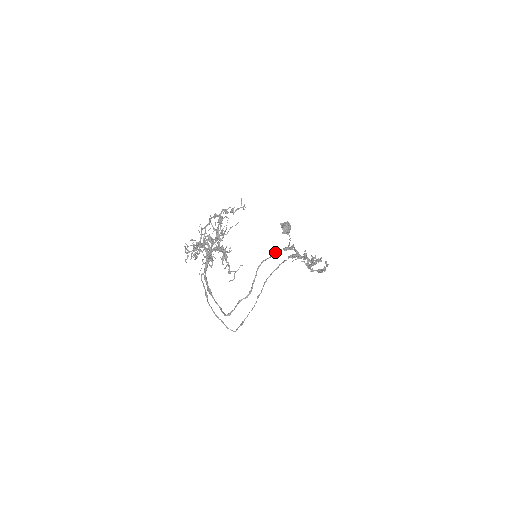
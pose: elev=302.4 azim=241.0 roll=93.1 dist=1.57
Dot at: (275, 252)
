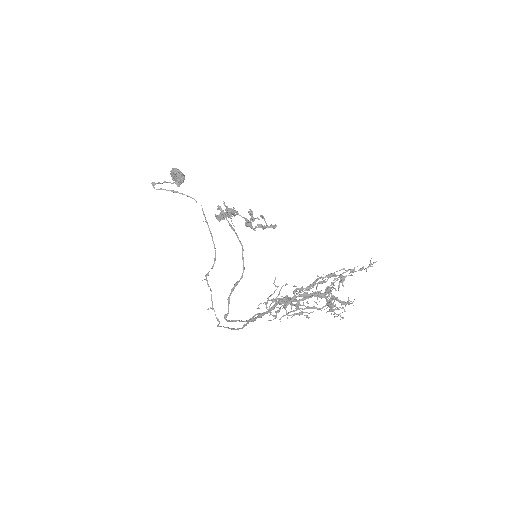
Dot at: occluded
